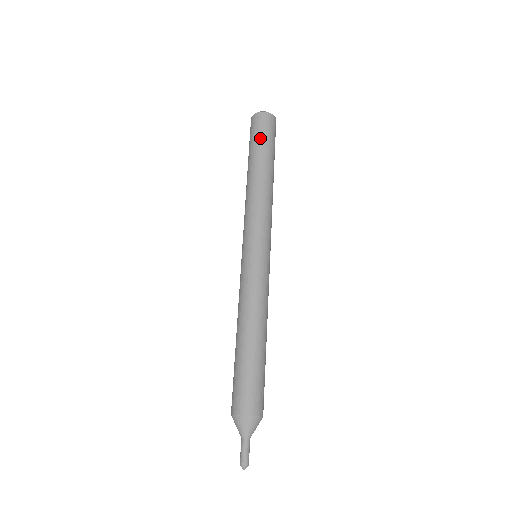
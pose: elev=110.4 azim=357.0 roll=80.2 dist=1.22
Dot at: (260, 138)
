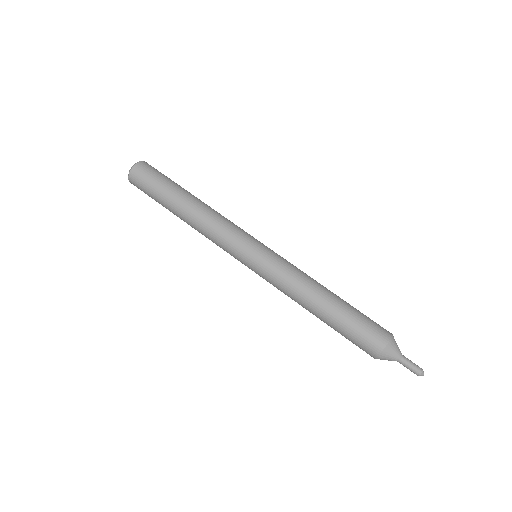
Dot at: (161, 179)
